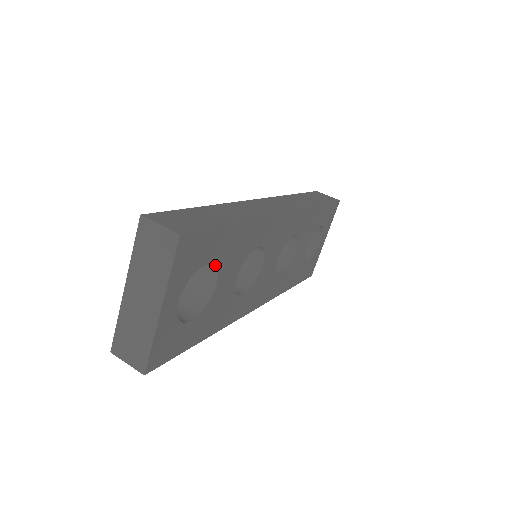
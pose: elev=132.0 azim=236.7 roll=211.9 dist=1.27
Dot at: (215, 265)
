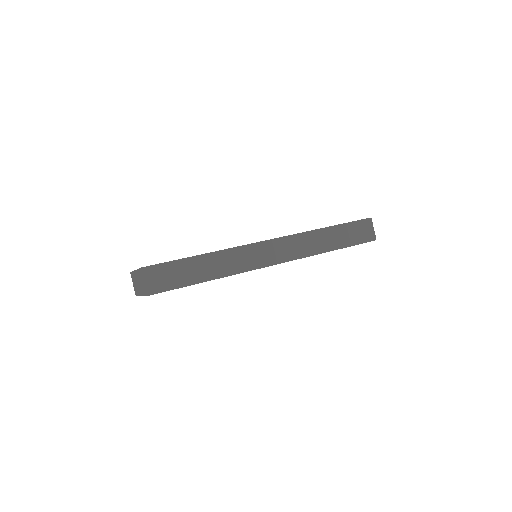
Dot at: occluded
